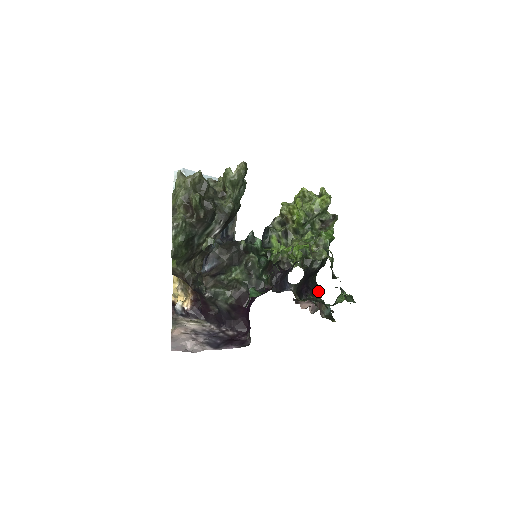
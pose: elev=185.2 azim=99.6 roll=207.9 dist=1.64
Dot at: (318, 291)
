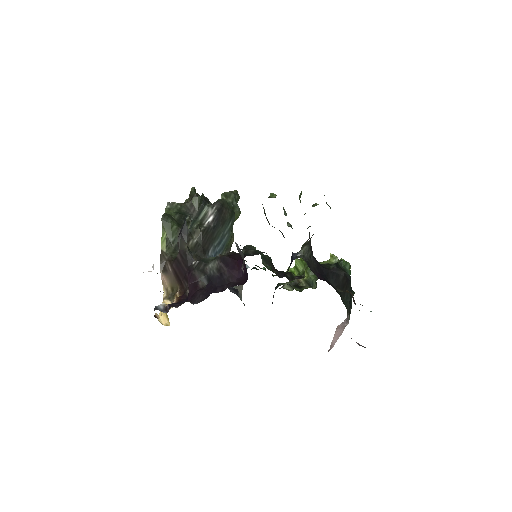
Dot at: (345, 291)
